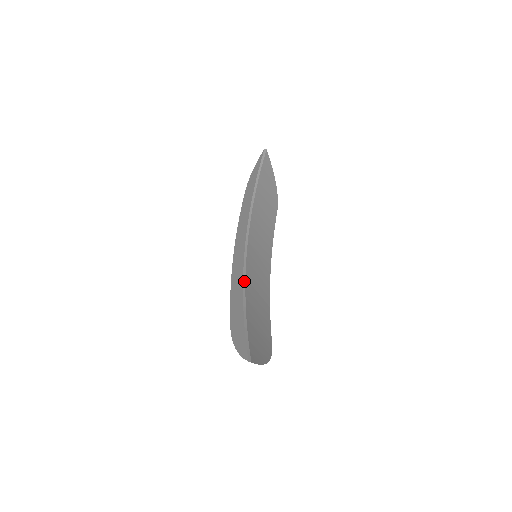
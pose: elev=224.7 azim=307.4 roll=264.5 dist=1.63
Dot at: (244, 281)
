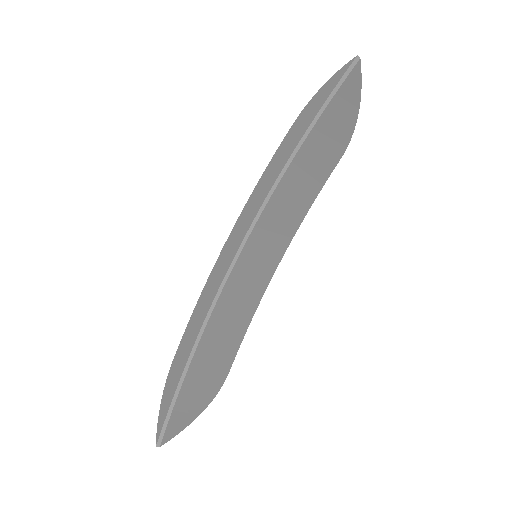
Dot at: (209, 314)
